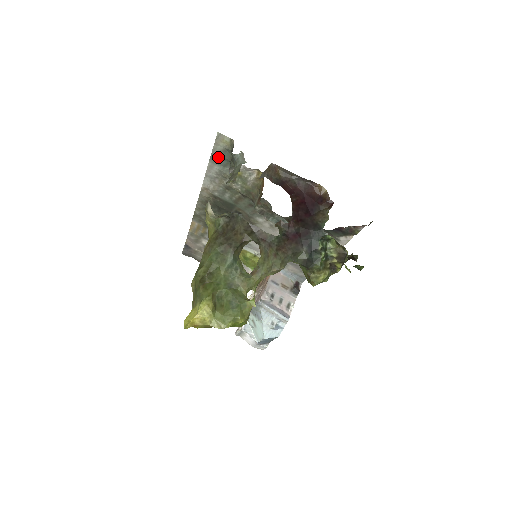
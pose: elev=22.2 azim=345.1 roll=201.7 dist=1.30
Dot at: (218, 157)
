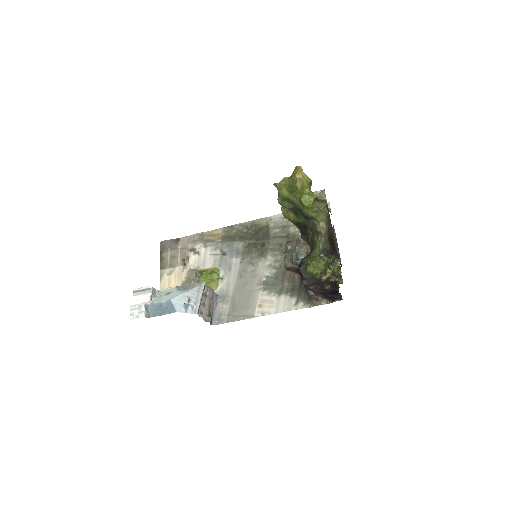
Dot at: occluded
